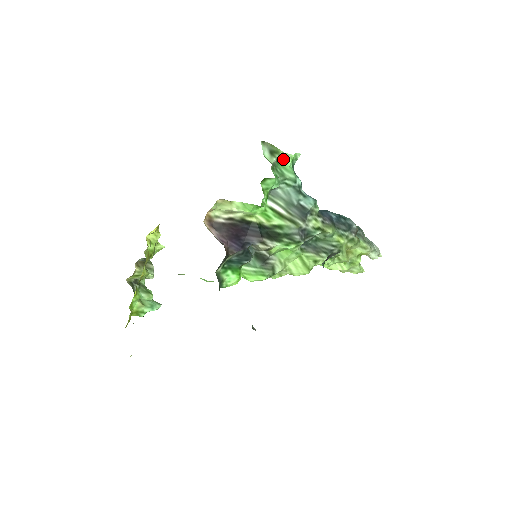
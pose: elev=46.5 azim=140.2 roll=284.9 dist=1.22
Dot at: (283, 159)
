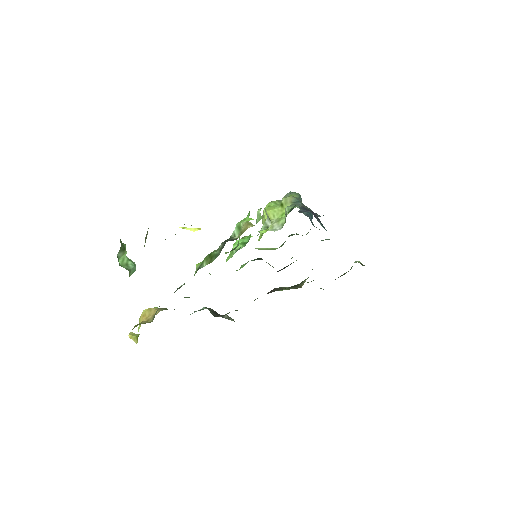
Dot at: occluded
